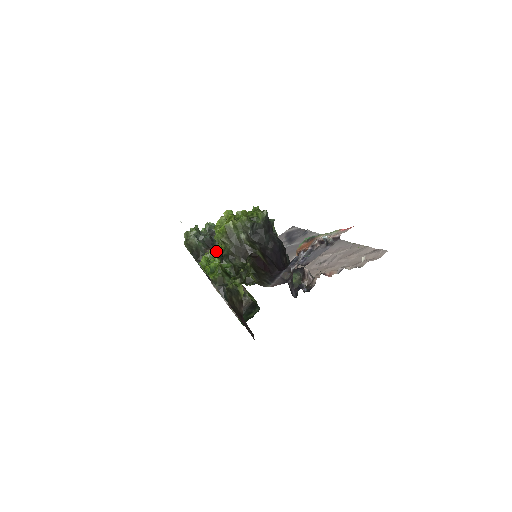
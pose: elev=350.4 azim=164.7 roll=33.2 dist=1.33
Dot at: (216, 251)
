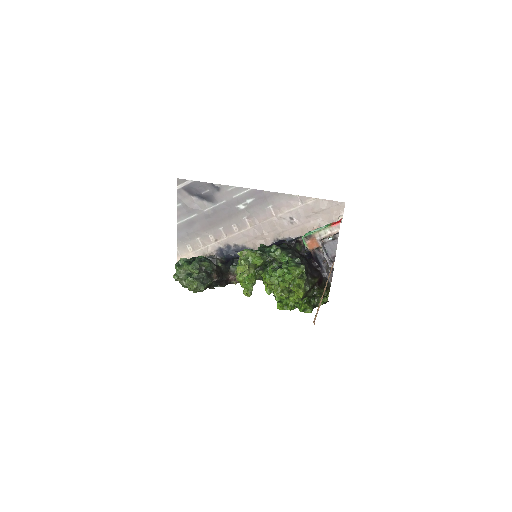
Dot at: (252, 286)
